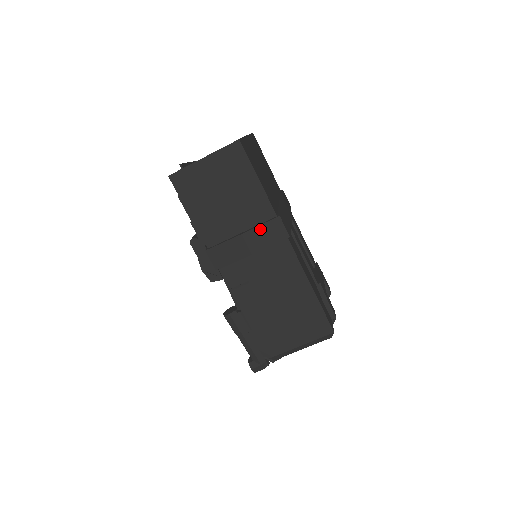
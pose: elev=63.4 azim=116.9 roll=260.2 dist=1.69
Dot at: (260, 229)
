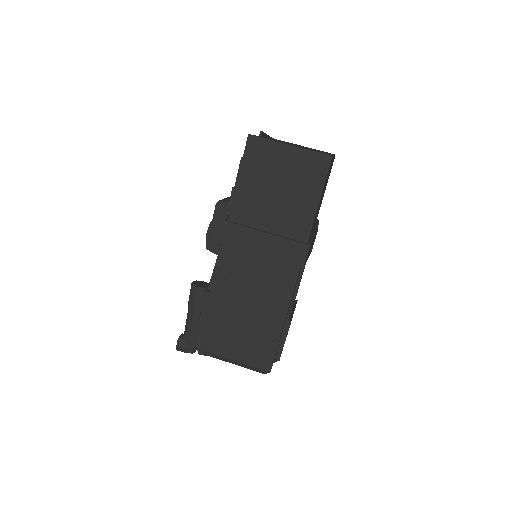
Dot at: (285, 242)
